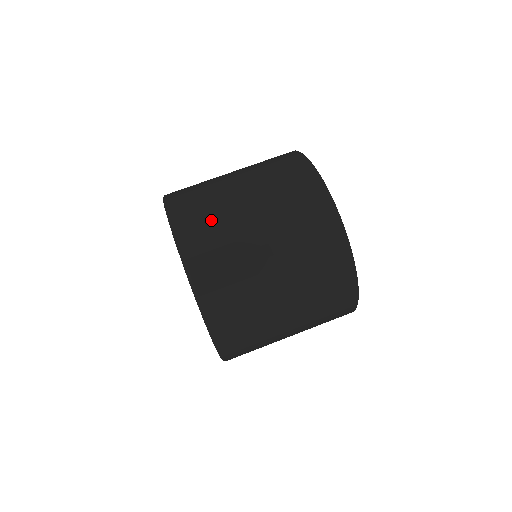
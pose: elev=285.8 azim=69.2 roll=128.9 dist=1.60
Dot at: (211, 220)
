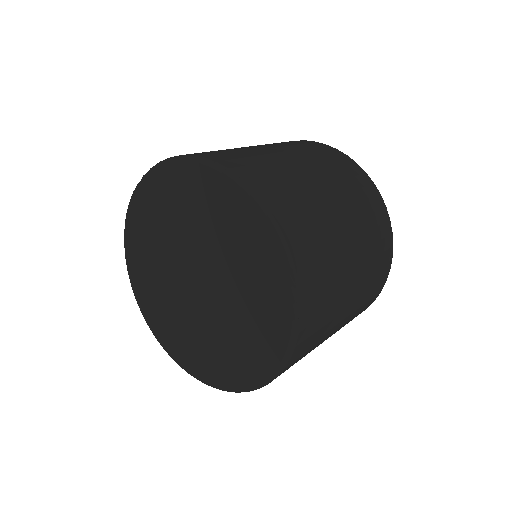
Dot at: occluded
